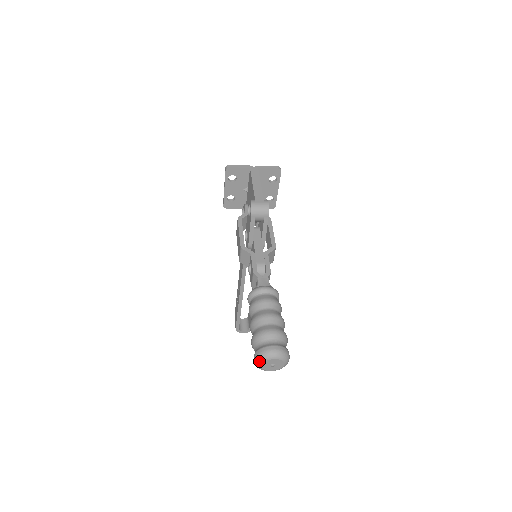
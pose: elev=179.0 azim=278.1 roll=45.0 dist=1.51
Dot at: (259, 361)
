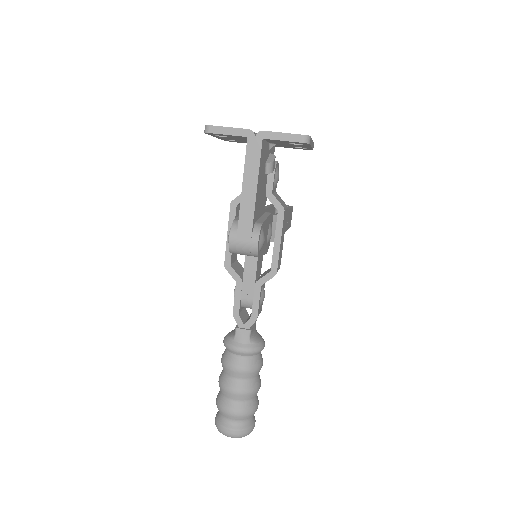
Dot at: occluded
